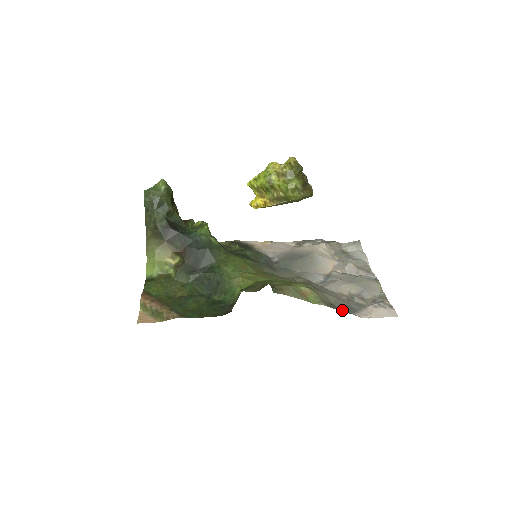
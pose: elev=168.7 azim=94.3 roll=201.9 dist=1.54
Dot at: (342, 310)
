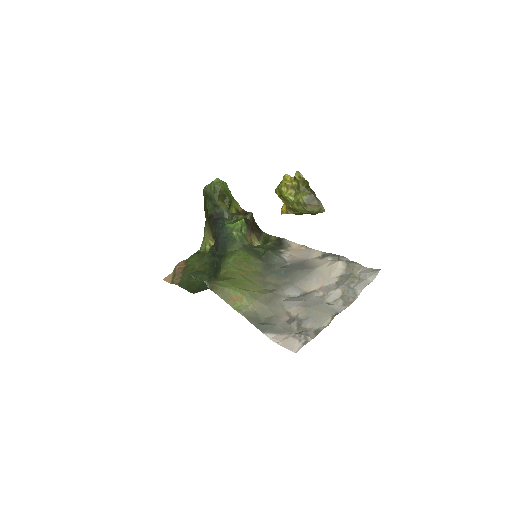
Dot at: (258, 325)
